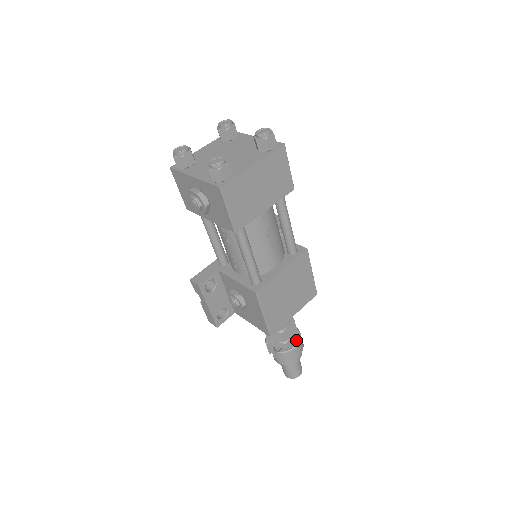
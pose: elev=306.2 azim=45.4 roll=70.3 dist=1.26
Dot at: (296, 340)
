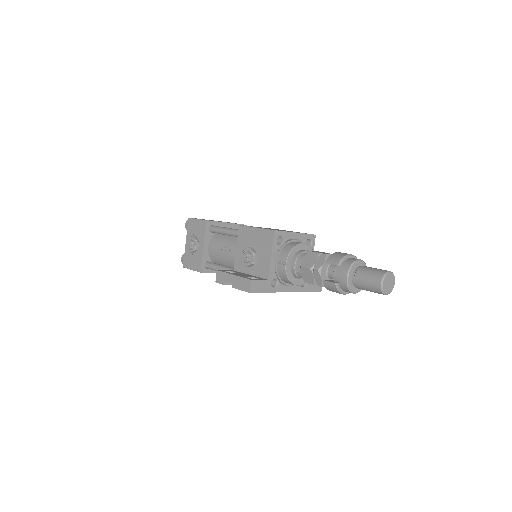
Dot at: occluded
